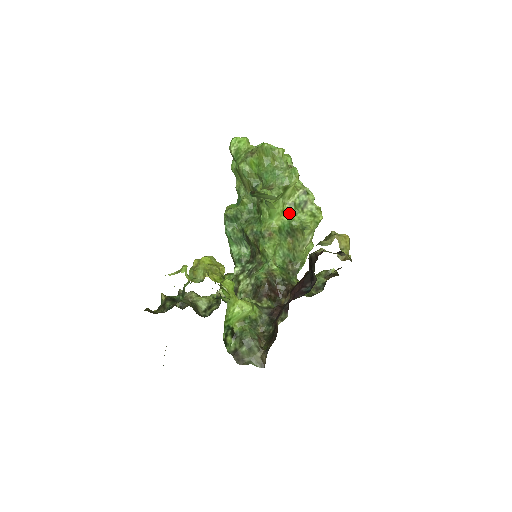
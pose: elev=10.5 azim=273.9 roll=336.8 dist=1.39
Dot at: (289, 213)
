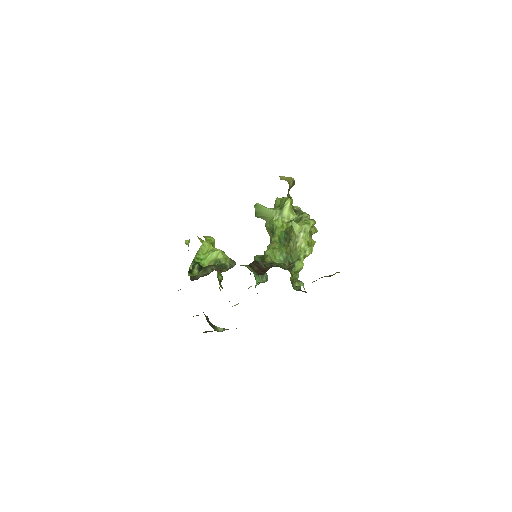
Dot at: occluded
